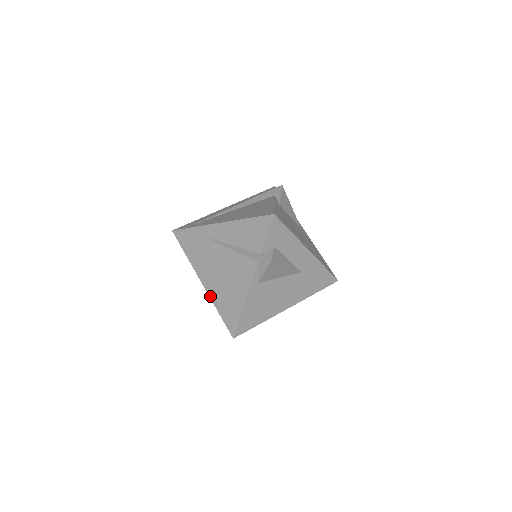
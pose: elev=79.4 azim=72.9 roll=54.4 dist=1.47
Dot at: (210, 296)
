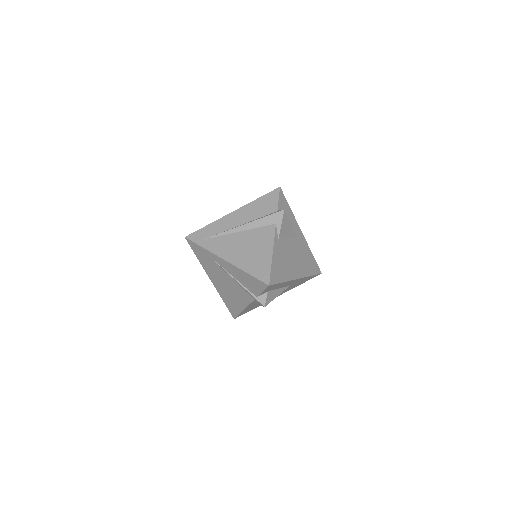
Dot at: (217, 291)
